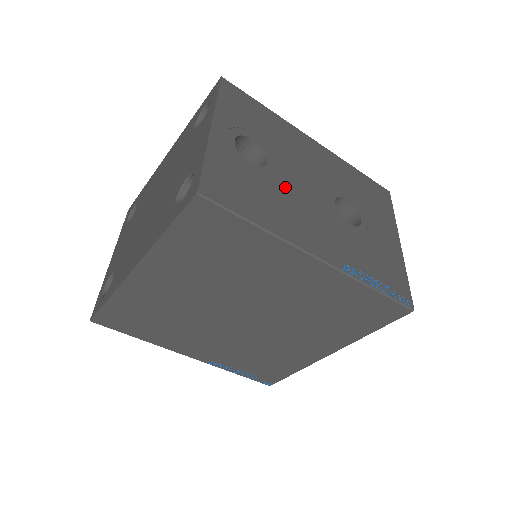
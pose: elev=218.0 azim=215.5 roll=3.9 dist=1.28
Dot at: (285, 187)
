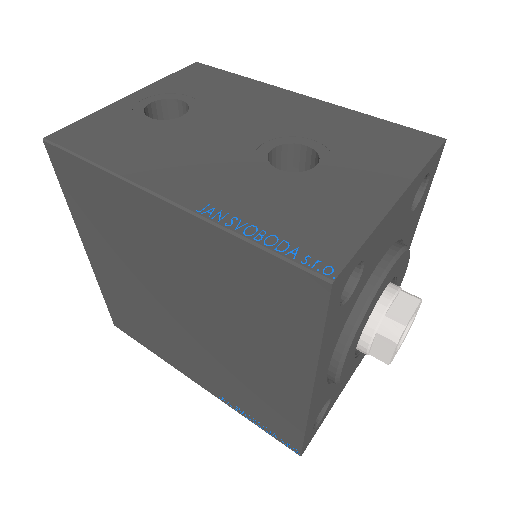
Dot at: (185, 134)
